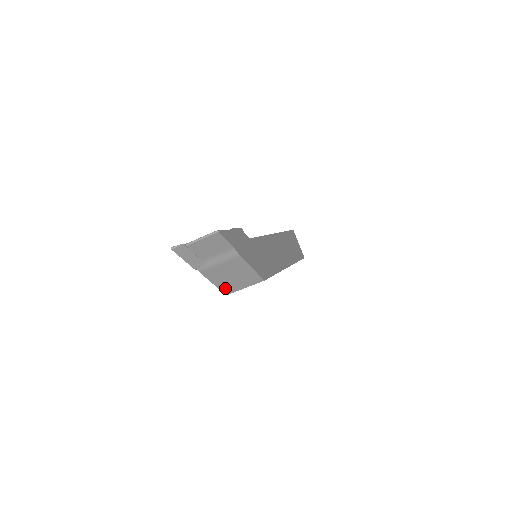
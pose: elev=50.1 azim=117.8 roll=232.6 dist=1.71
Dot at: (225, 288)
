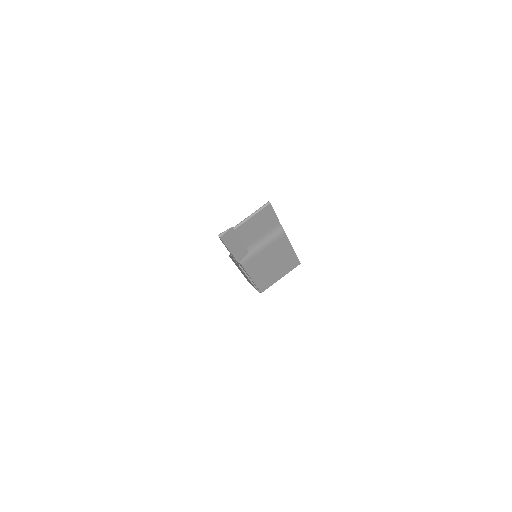
Dot at: (262, 283)
